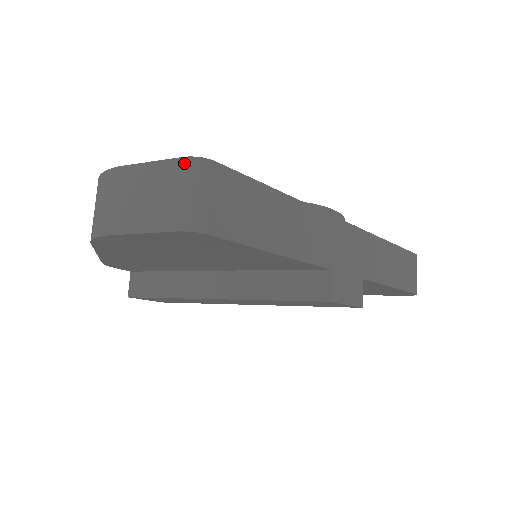
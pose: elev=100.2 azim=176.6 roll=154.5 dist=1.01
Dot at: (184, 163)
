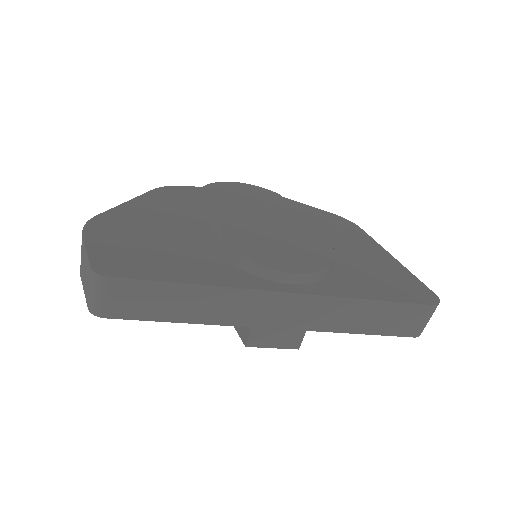
Dot at: (90, 271)
